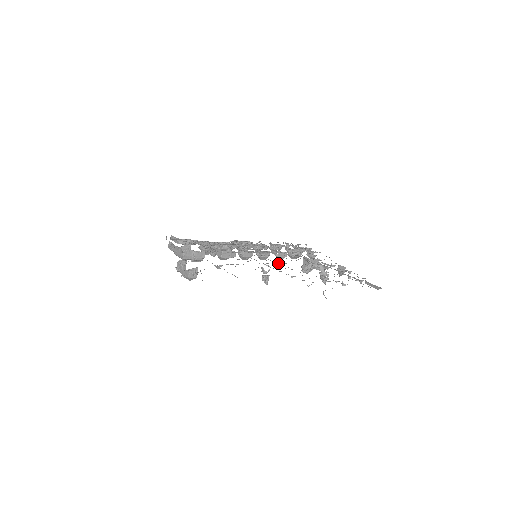
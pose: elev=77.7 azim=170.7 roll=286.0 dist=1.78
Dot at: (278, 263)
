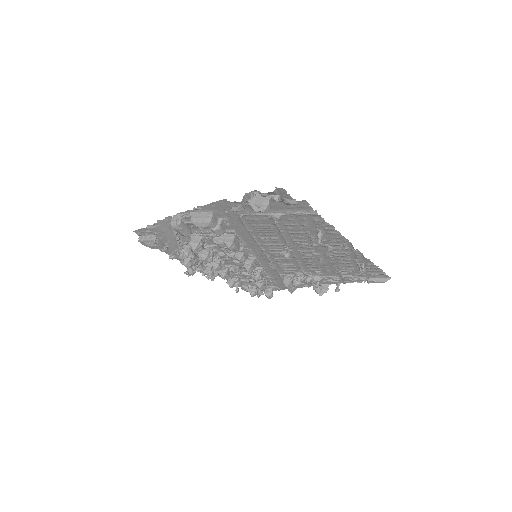
Dot at: (293, 254)
